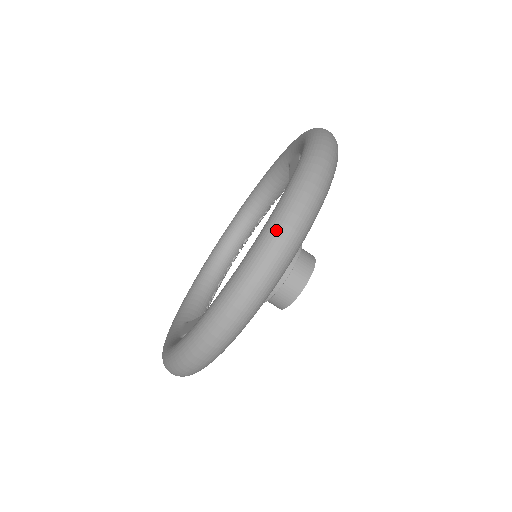
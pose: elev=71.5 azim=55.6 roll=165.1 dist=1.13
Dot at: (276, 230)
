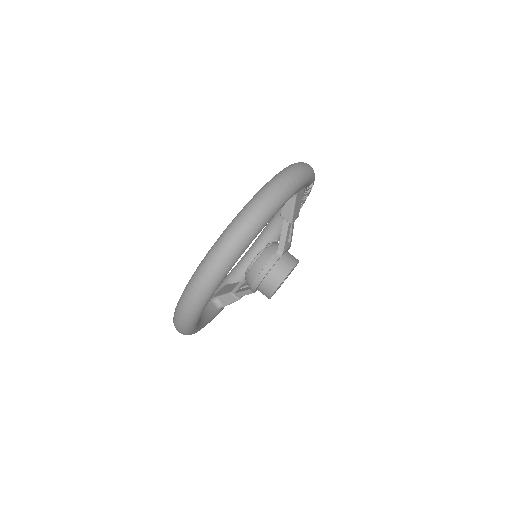
Dot at: (193, 281)
